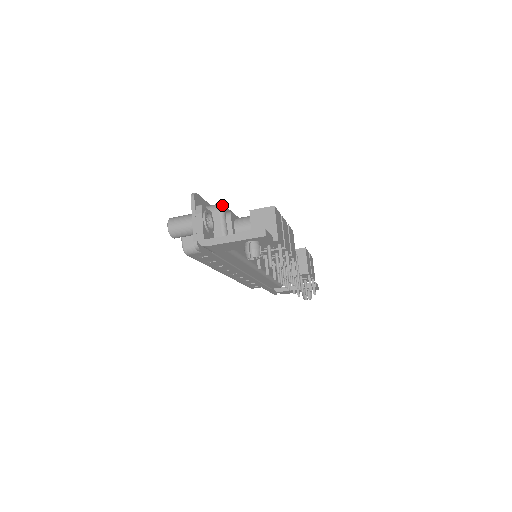
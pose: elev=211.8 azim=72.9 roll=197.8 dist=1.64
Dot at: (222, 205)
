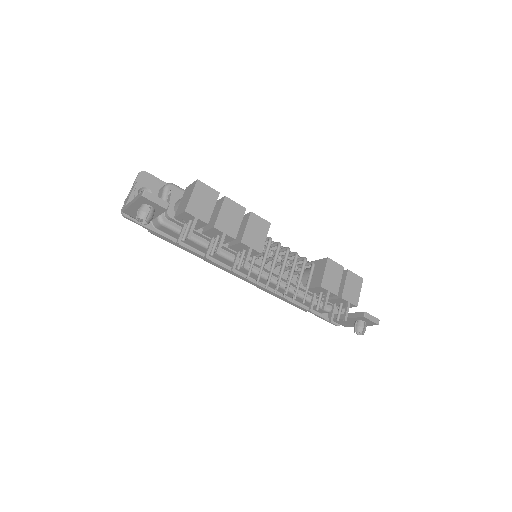
Dot at: (169, 183)
